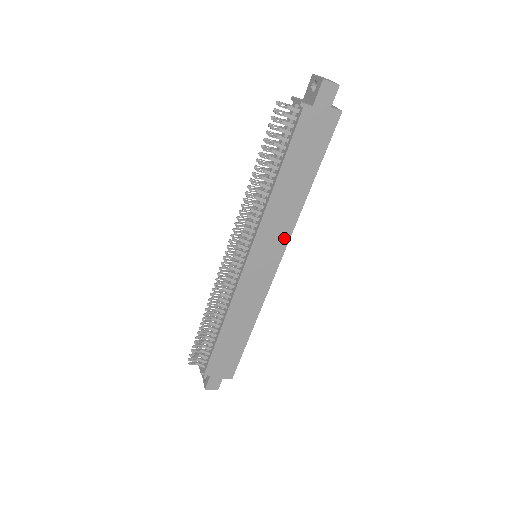
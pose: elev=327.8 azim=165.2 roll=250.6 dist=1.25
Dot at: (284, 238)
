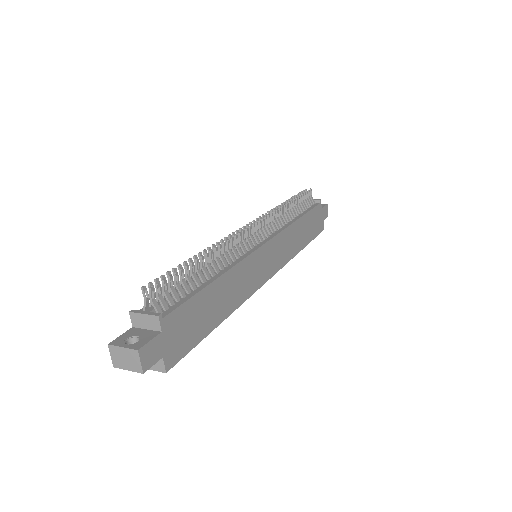
Dot at: (282, 261)
